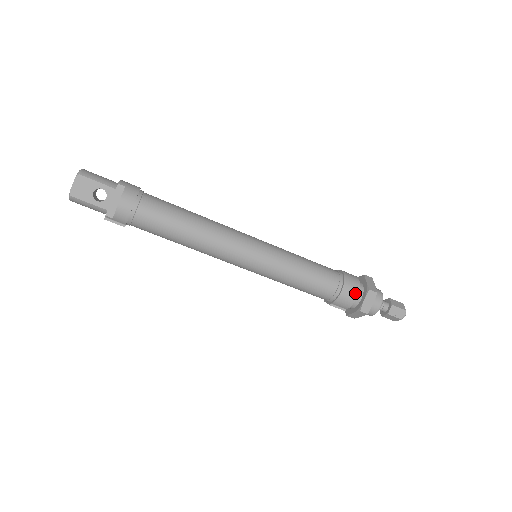
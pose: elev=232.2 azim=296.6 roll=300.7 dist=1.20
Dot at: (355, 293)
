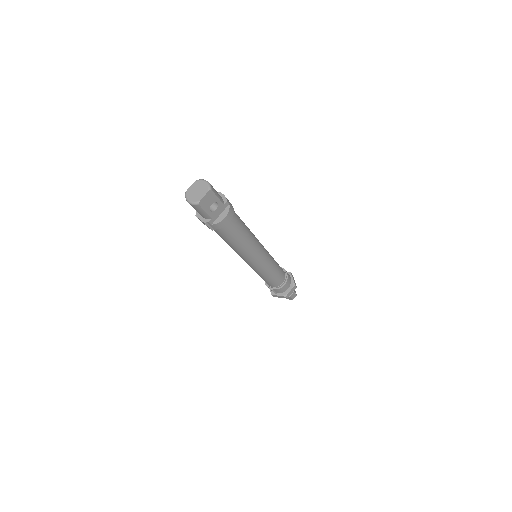
Dot at: (289, 286)
